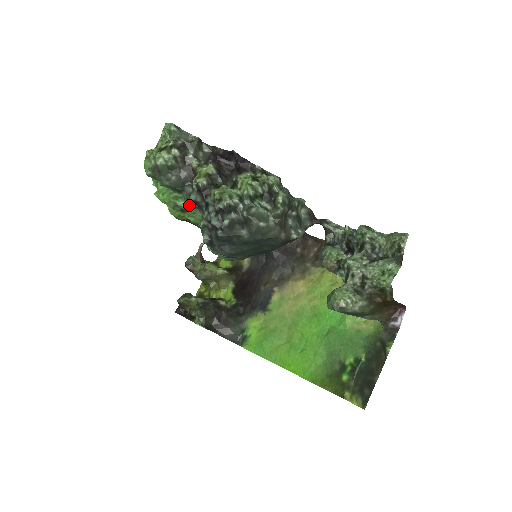
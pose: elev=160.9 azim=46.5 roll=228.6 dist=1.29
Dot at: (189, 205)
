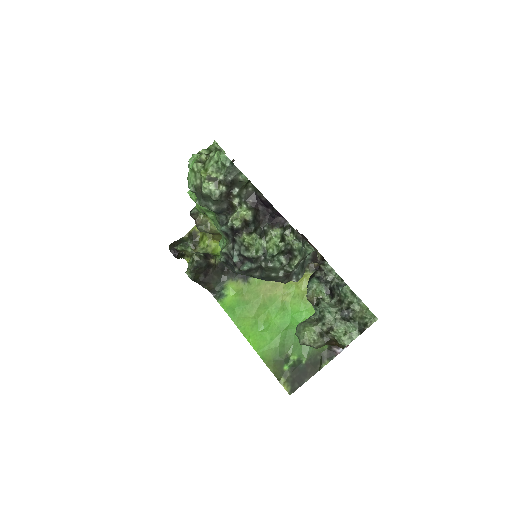
Dot at: (217, 223)
